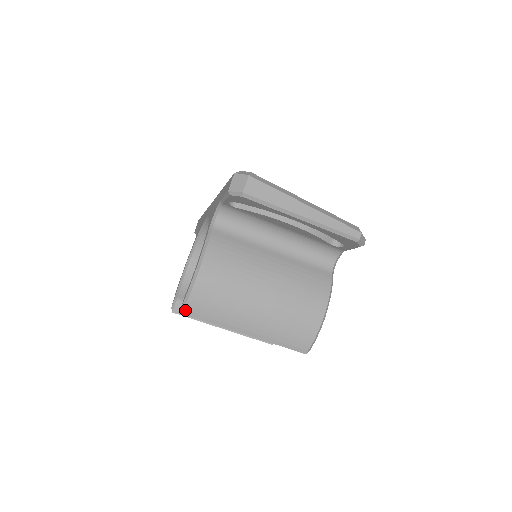
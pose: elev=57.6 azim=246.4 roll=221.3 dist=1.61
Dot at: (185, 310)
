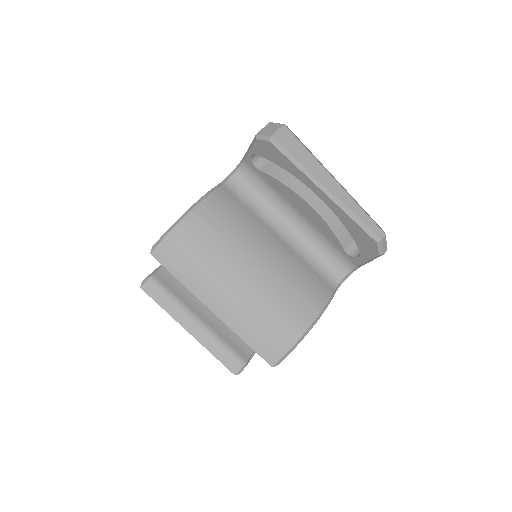
Dot at: (156, 250)
